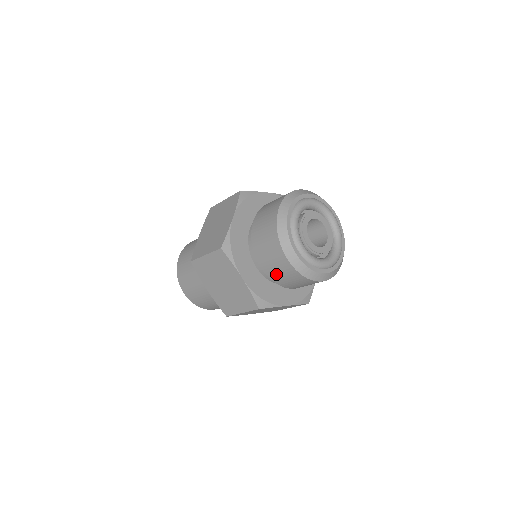
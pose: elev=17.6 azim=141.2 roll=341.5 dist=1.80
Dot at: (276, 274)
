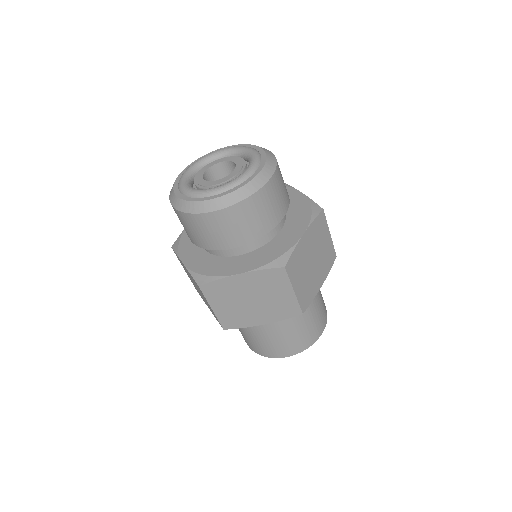
Dot at: (192, 236)
